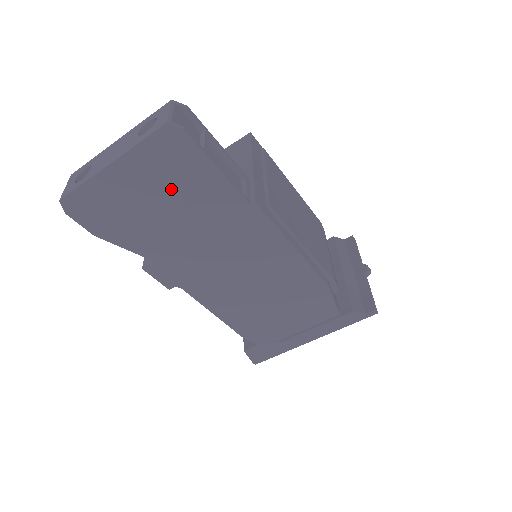
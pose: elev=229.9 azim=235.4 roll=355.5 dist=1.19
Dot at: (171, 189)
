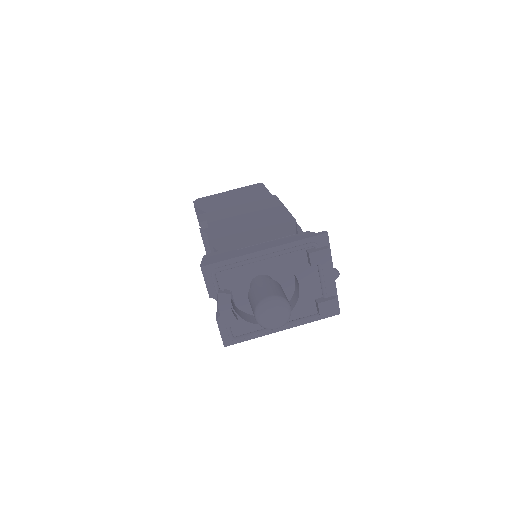
Dot at: (243, 195)
